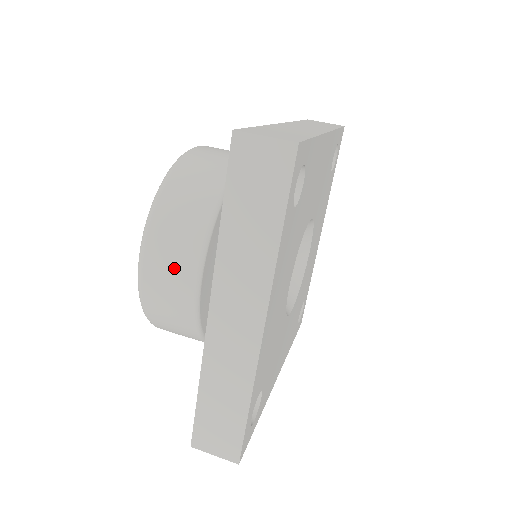
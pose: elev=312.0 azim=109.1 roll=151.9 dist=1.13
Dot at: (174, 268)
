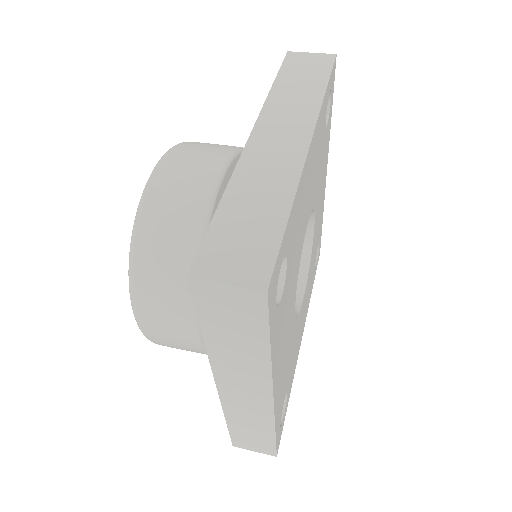
Dot at: (199, 160)
